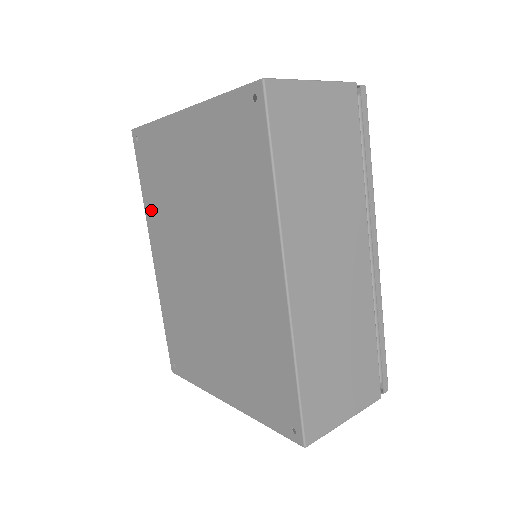
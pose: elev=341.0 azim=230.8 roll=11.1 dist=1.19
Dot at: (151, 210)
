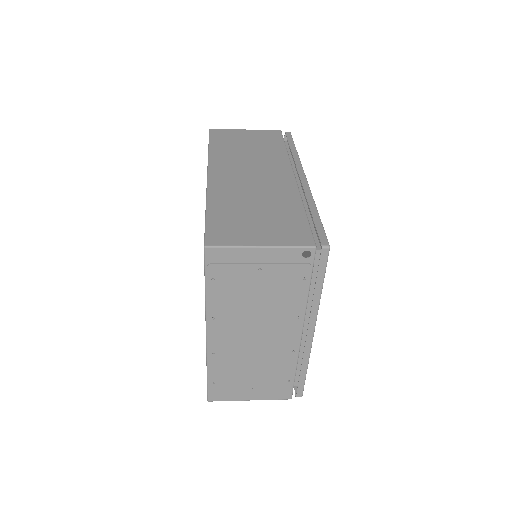
Dot at: occluded
